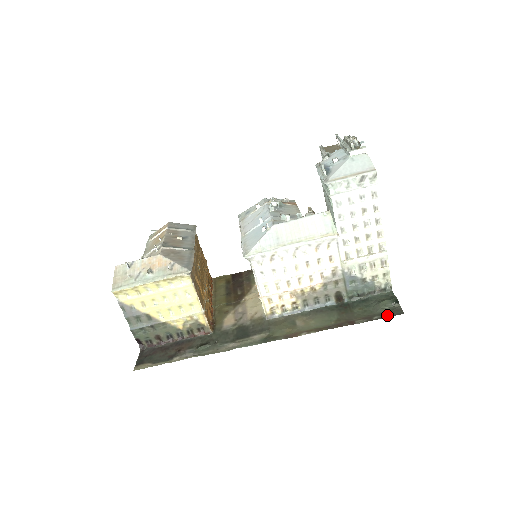
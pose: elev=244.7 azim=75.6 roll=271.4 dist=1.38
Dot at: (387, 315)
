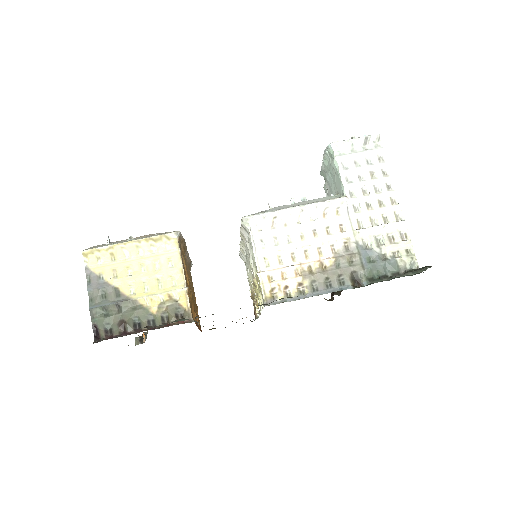
Dot at: (418, 269)
